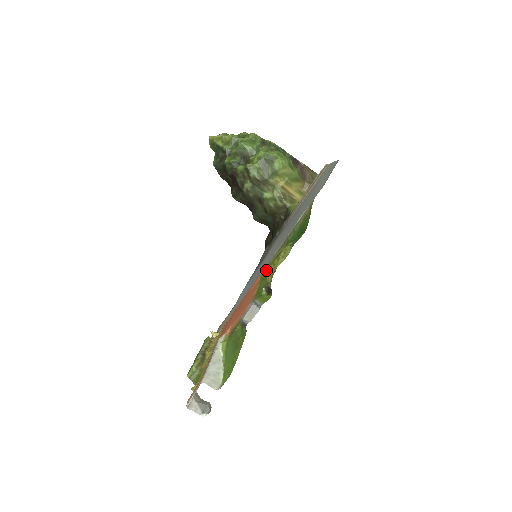
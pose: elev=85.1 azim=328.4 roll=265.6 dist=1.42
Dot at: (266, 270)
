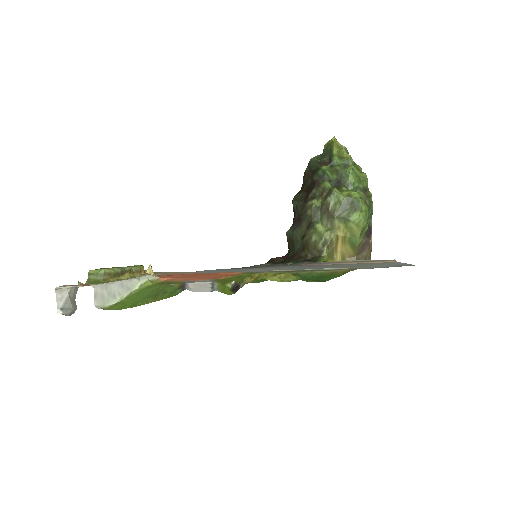
Dot at: (251, 274)
